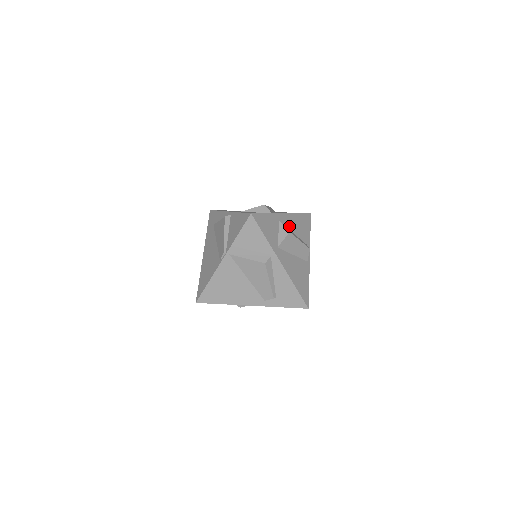
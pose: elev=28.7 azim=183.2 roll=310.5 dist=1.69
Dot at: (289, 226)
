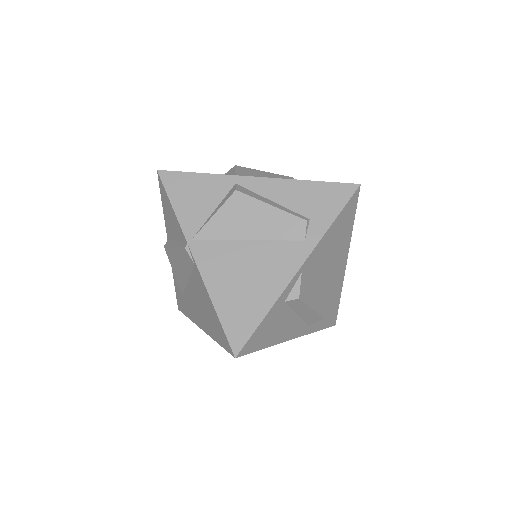
Dot at: occluded
